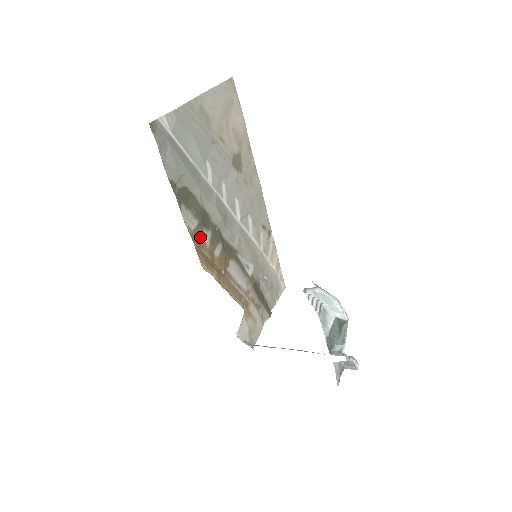
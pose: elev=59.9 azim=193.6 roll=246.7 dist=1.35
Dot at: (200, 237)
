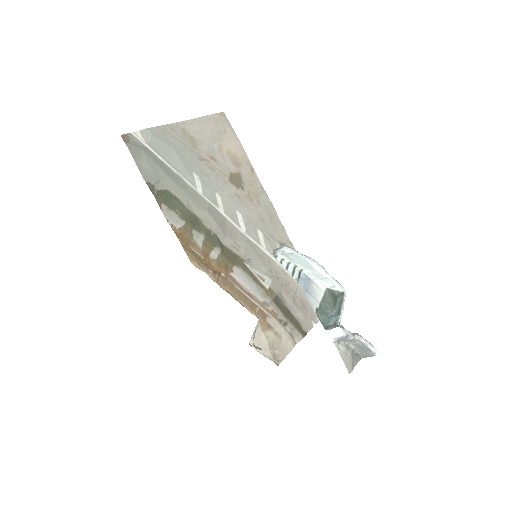
Dot at: (189, 237)
